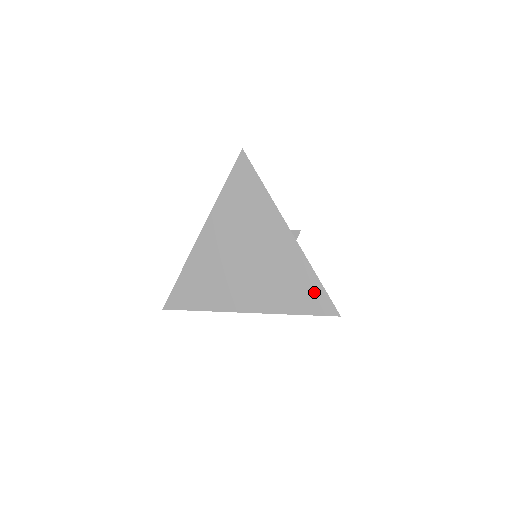
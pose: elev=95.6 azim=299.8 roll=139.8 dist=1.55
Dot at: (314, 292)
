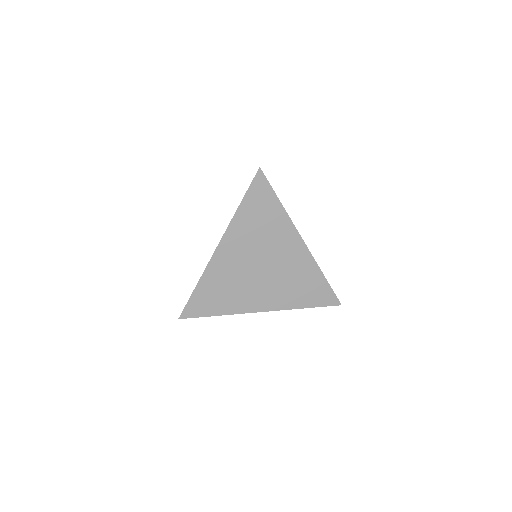
Dot at: (321, 289)
